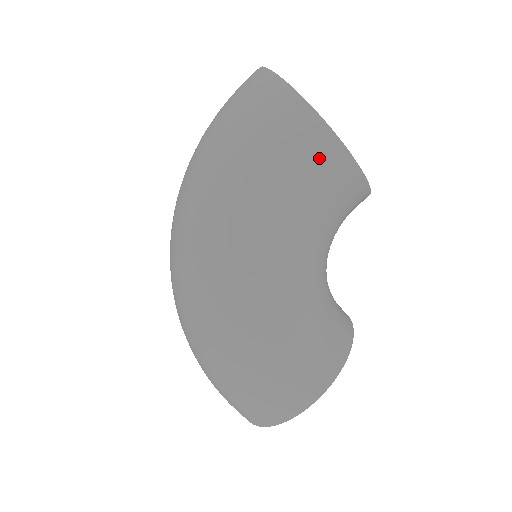
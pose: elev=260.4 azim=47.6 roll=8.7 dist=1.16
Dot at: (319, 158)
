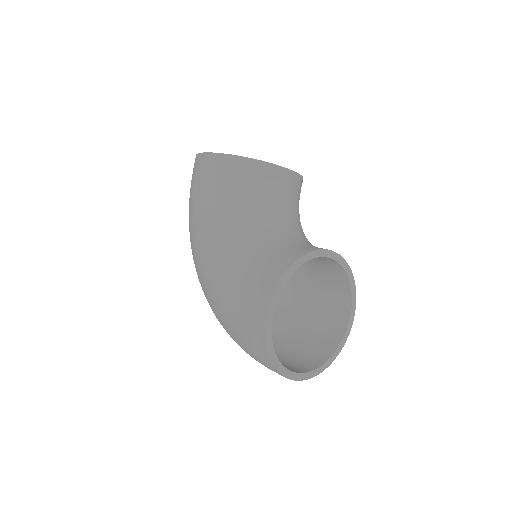
Dot at: (205, 169)
